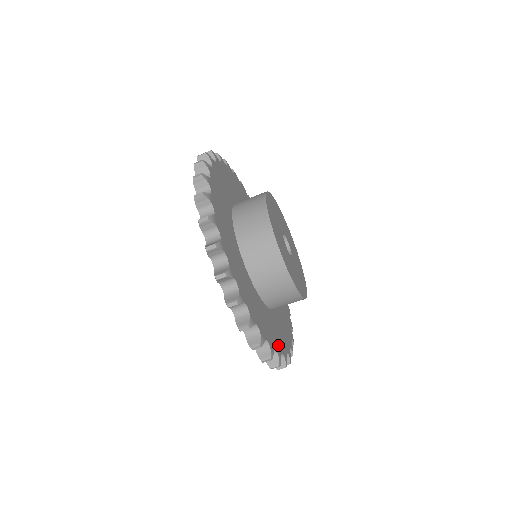
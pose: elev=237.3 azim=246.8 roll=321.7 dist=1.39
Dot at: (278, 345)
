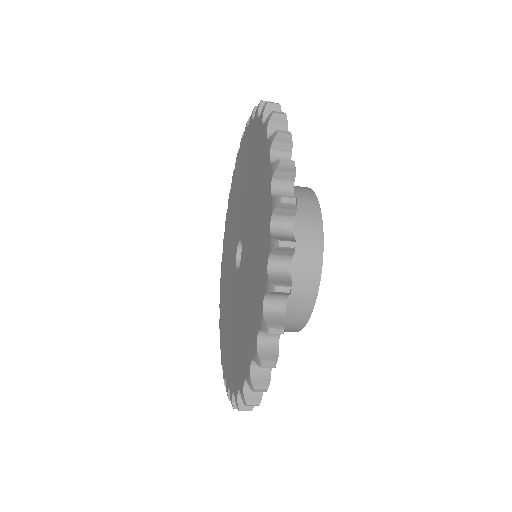
Dot at: occluded
